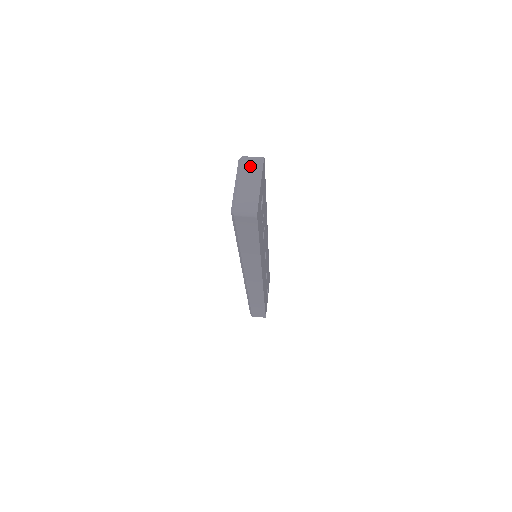
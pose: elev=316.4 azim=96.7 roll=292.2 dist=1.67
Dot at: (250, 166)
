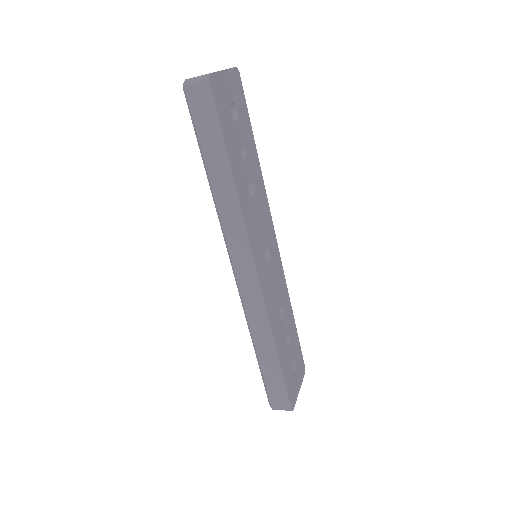
Dot at: occluded
